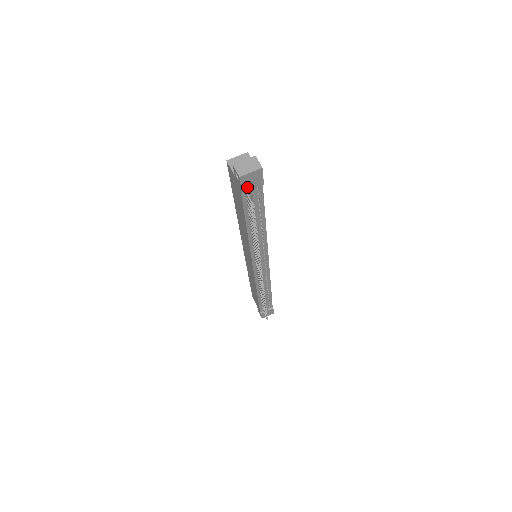
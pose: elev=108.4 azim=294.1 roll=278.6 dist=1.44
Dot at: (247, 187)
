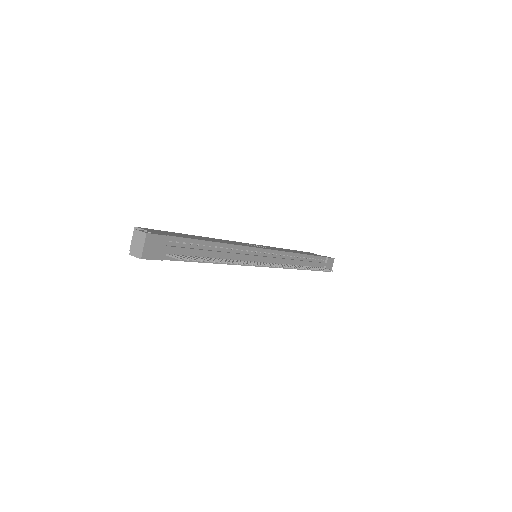
Dot at: (159, 254)
